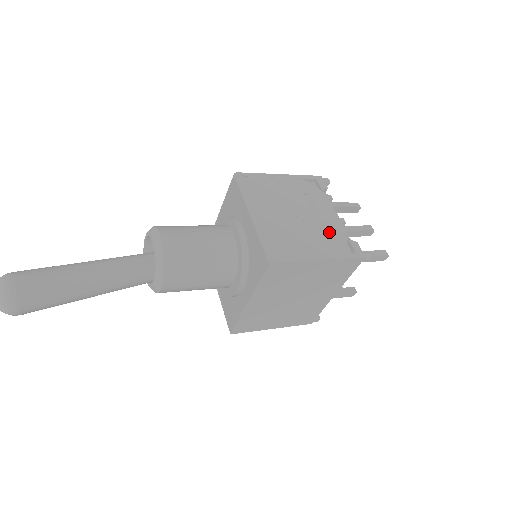
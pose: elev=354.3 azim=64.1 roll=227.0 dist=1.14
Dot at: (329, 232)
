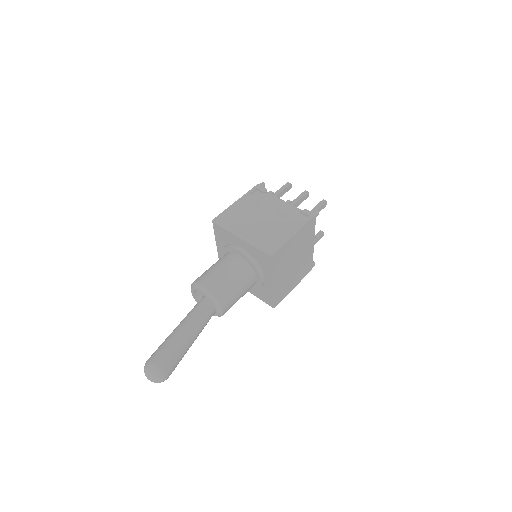
Dot at: (287, 215)
